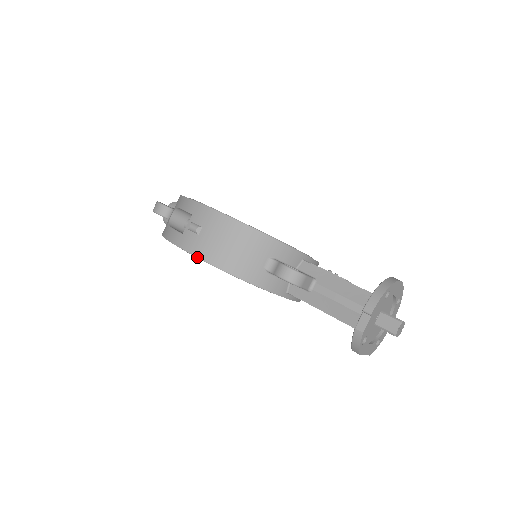
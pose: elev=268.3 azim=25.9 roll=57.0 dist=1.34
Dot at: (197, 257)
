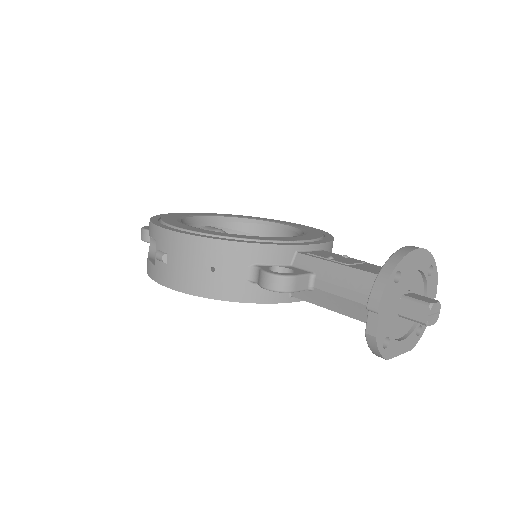
Dot at: (172, 289)
